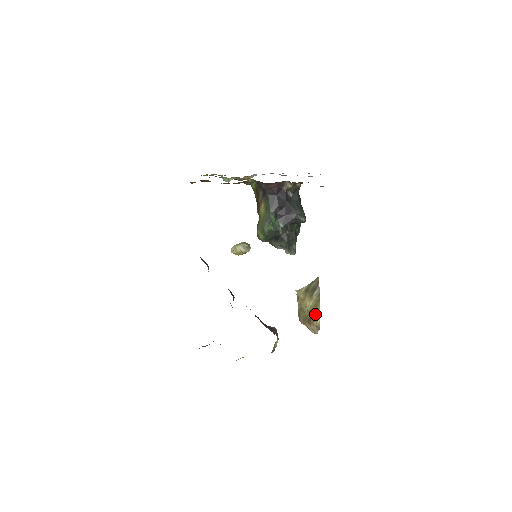
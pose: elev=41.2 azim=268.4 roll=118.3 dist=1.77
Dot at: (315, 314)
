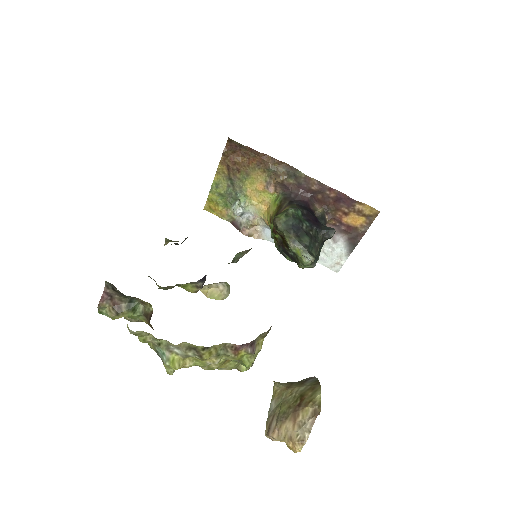
Dot at: (311, 395)
